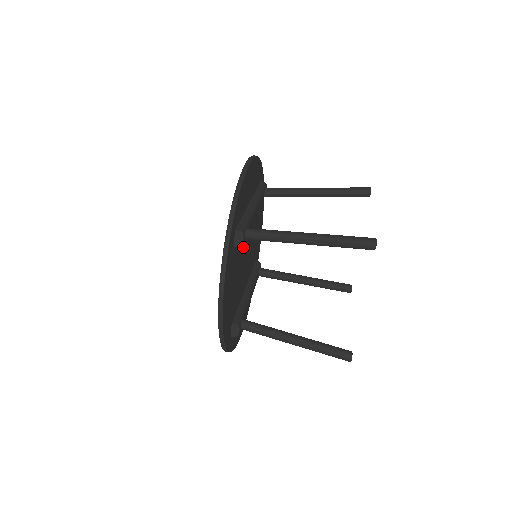
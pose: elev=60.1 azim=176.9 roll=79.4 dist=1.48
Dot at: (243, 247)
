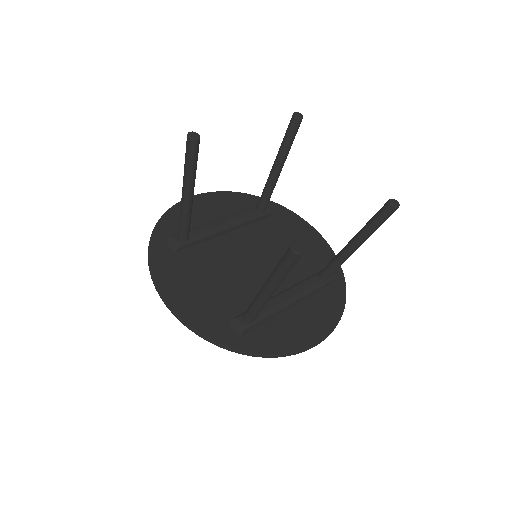
Dot at: (225, 255)
